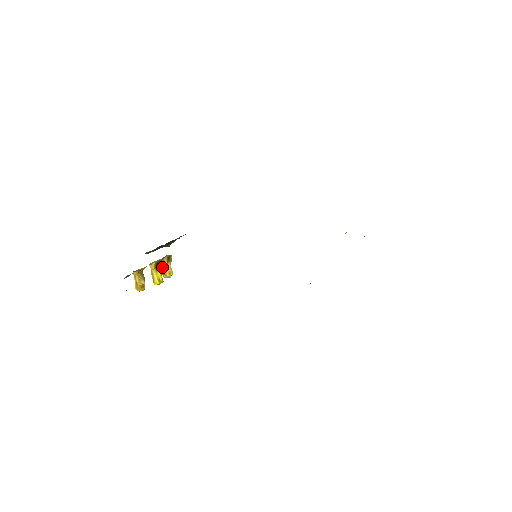
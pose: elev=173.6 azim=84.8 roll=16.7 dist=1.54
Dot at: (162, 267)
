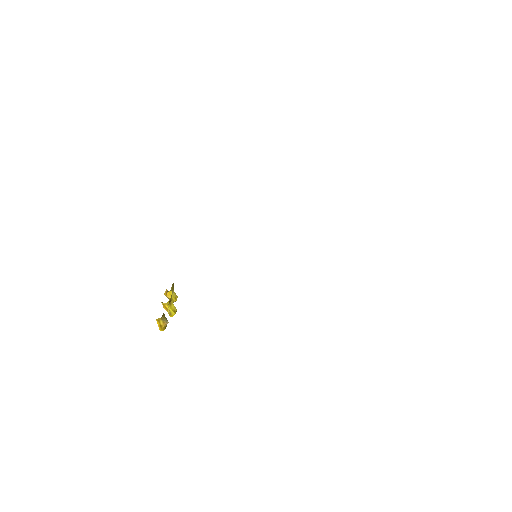
Dot at: (167, 296)
